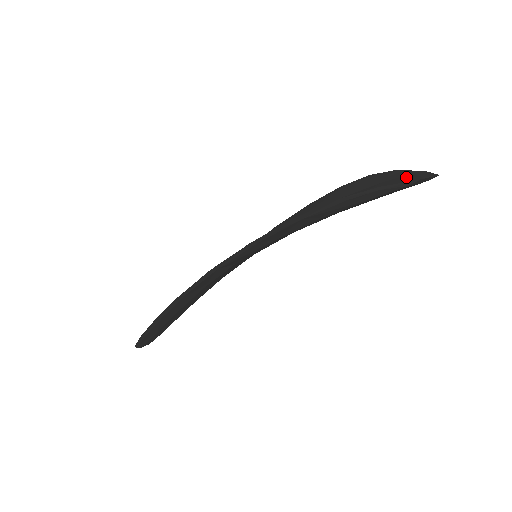
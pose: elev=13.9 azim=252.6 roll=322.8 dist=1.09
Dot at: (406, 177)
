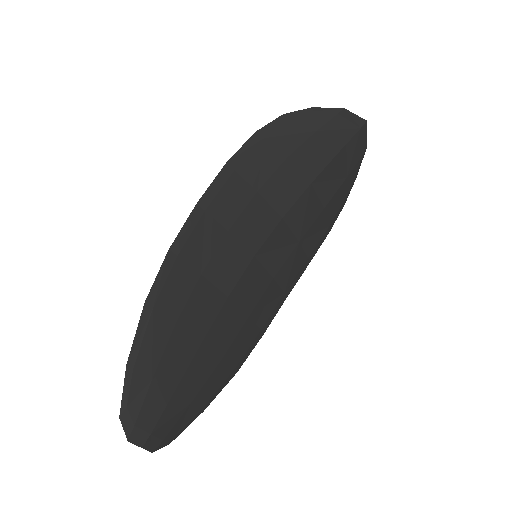
Dot at: (355, 154)
